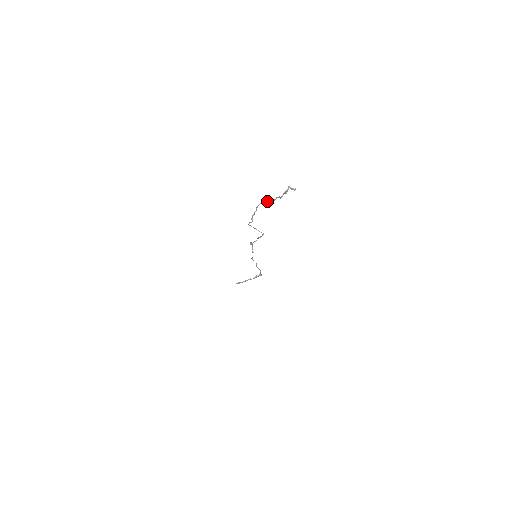
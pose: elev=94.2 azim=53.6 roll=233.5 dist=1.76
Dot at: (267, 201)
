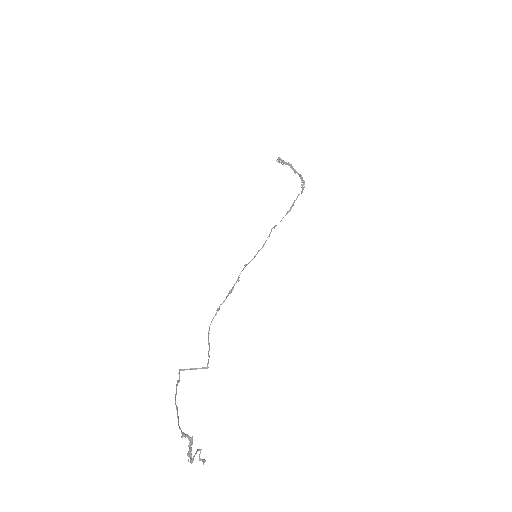
Dot at: (178, 422)
